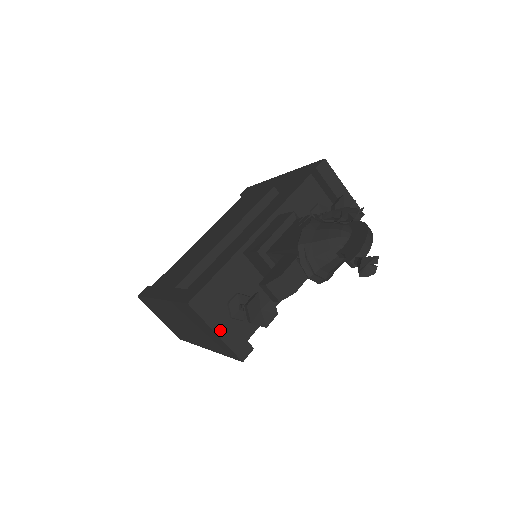
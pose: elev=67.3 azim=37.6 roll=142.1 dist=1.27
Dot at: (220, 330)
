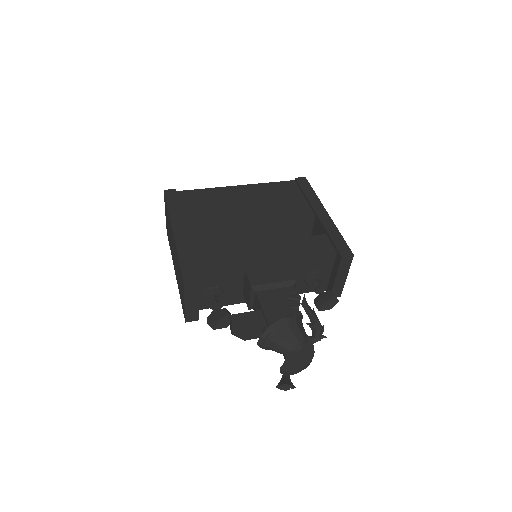
Dot at: (189, 302)
